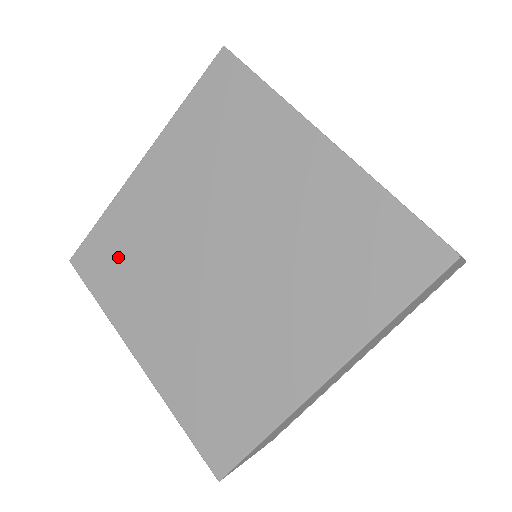
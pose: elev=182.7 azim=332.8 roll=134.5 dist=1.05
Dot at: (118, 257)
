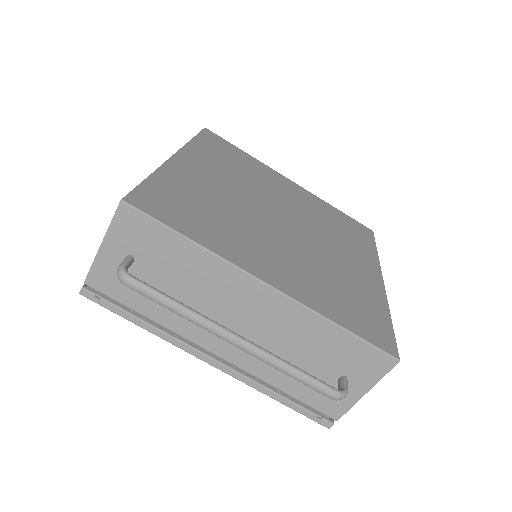
Dot at: (192, 206)
